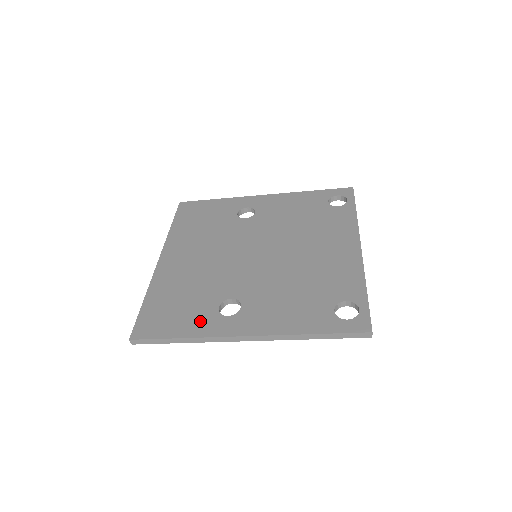
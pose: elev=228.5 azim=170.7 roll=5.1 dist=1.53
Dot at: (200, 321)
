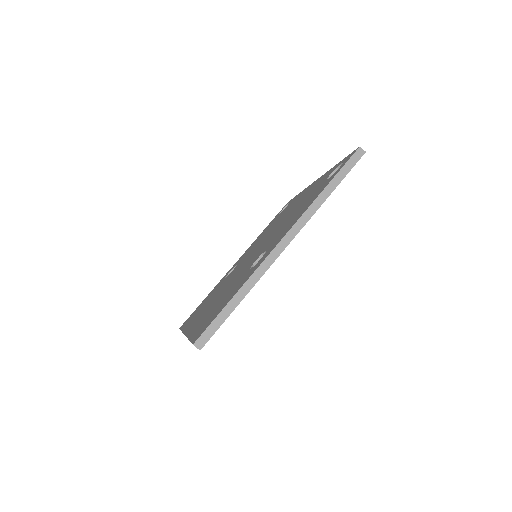
Dot at: (242, 281)
